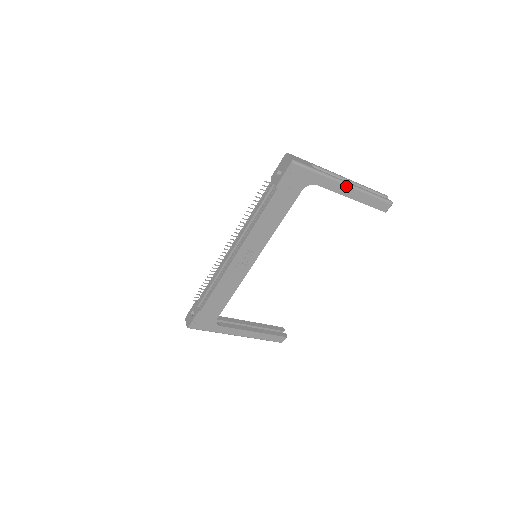
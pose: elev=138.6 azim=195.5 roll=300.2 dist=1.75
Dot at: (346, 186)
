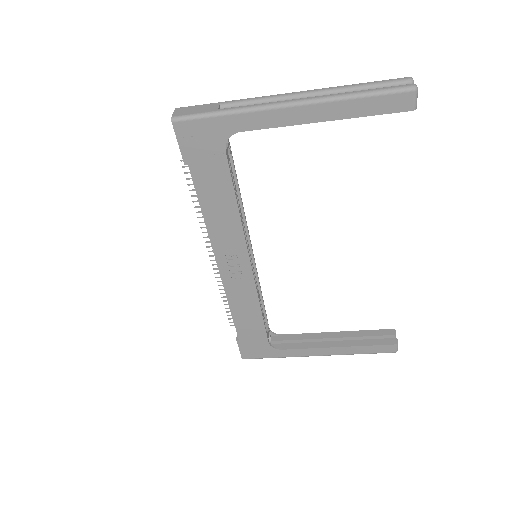
Dot at: (291, 108)
